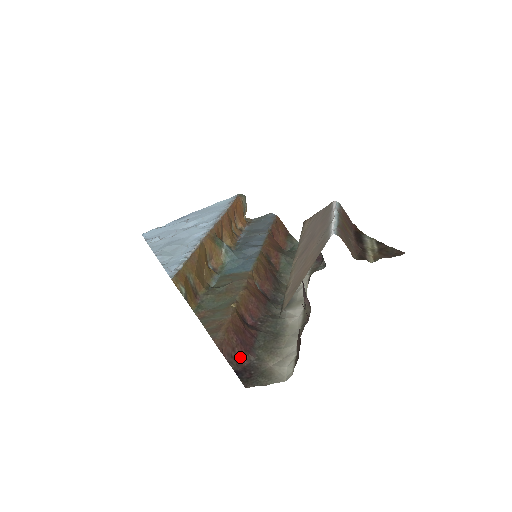
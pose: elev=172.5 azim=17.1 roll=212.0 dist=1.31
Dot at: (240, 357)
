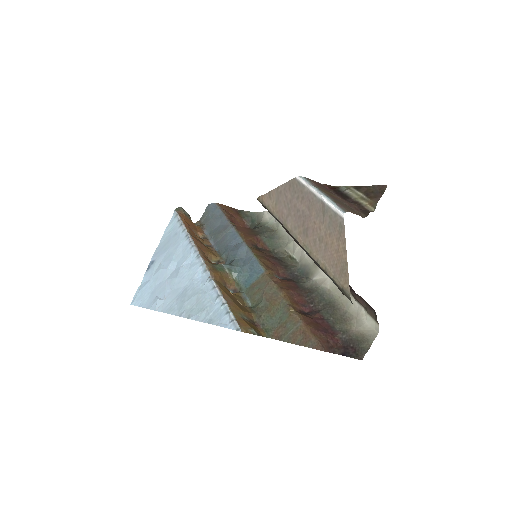
Dot at: (335, 343)
